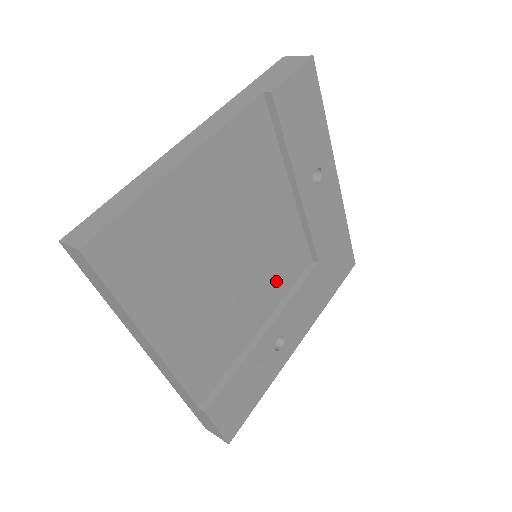
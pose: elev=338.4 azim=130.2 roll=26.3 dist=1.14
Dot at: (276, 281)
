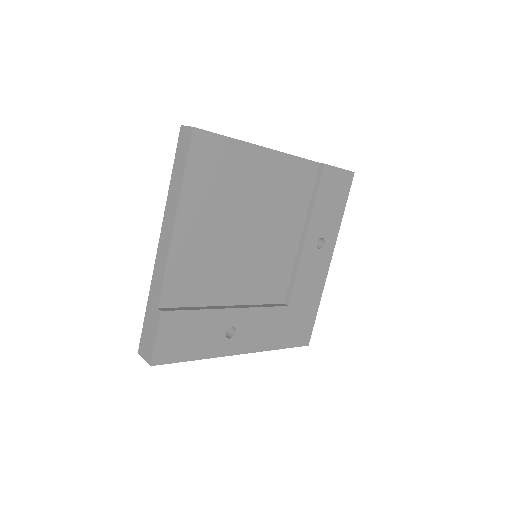
Dot at: (257, 285)
